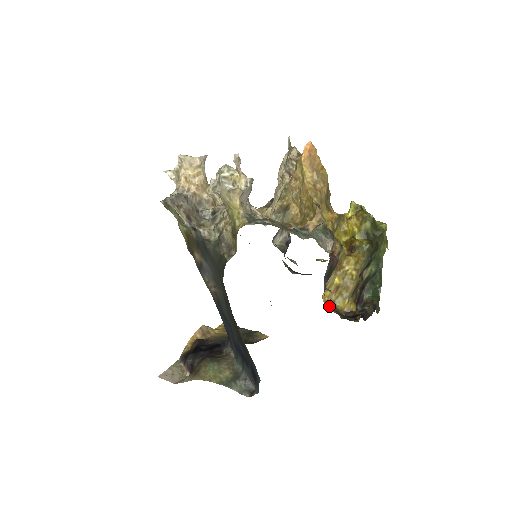
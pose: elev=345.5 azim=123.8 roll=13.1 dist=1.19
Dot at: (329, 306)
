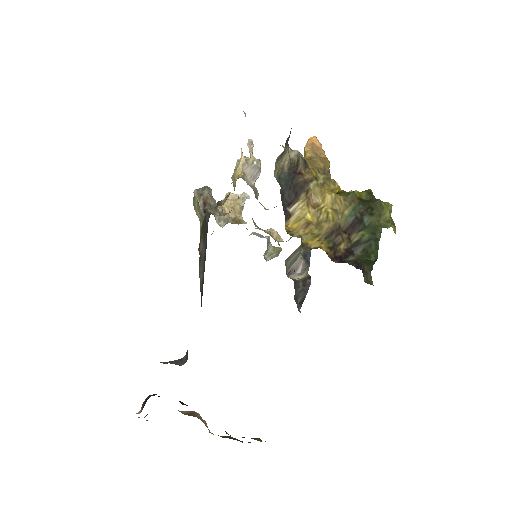
Dot at: (292, 236)
